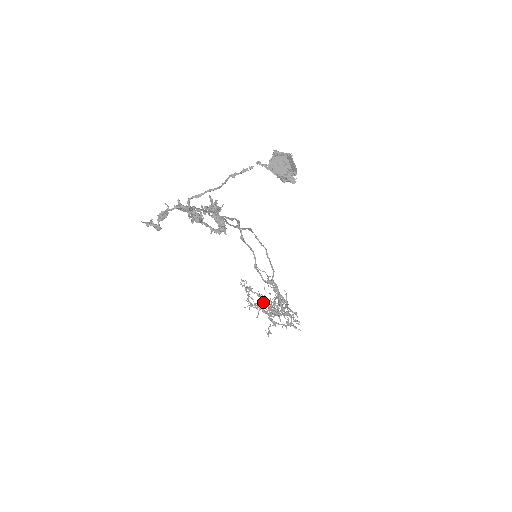
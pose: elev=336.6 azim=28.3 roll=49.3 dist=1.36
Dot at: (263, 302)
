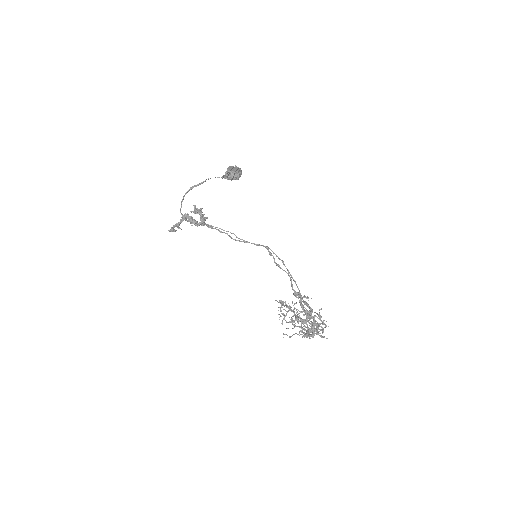
Dot at: (294, 315)
